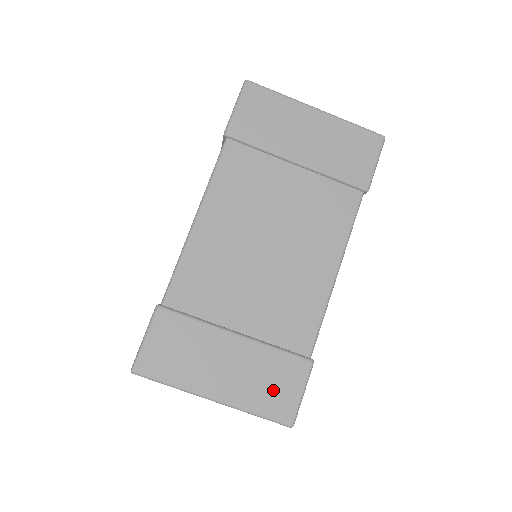
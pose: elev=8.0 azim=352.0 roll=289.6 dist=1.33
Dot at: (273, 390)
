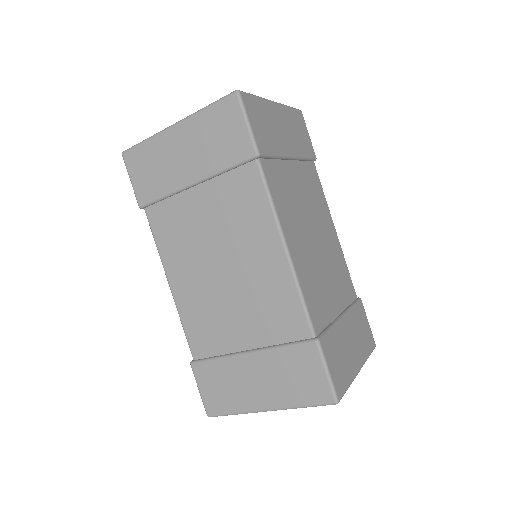
Dot at: (302, 382)
